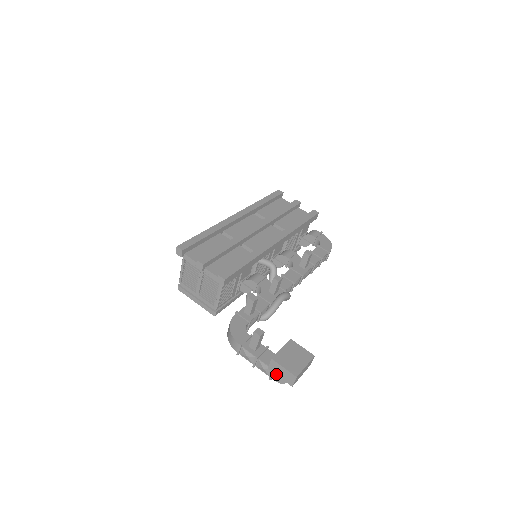
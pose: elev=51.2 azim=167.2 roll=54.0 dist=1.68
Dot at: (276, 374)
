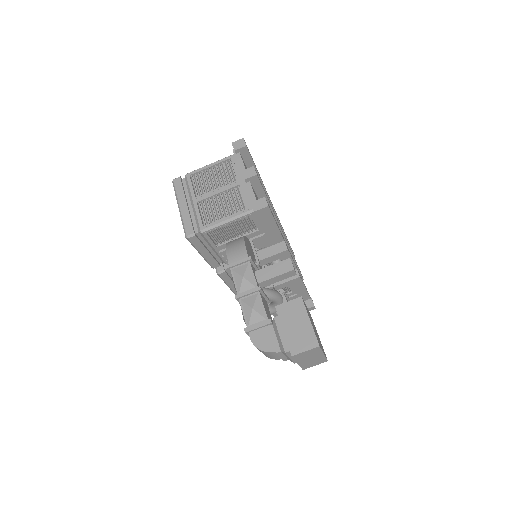
Dot at: (282, 322)
